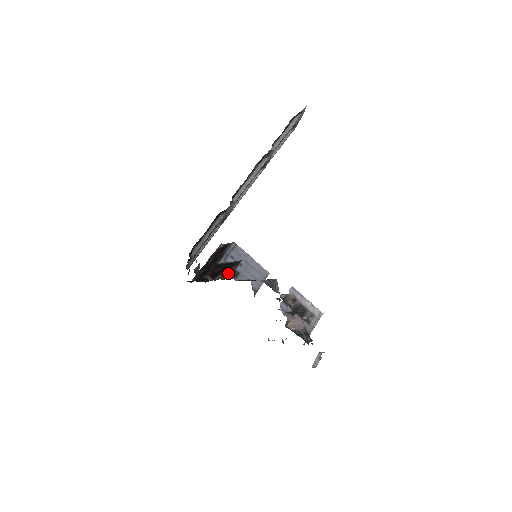
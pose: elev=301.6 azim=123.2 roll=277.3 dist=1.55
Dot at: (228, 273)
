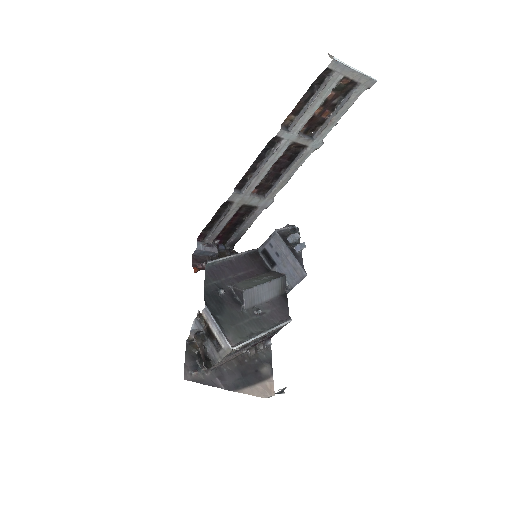
Dot at: occluded
